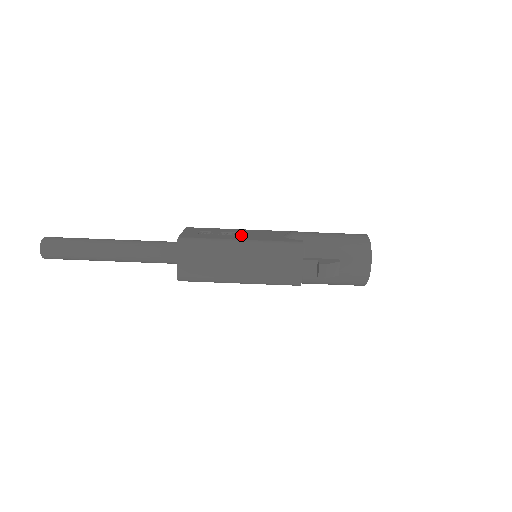
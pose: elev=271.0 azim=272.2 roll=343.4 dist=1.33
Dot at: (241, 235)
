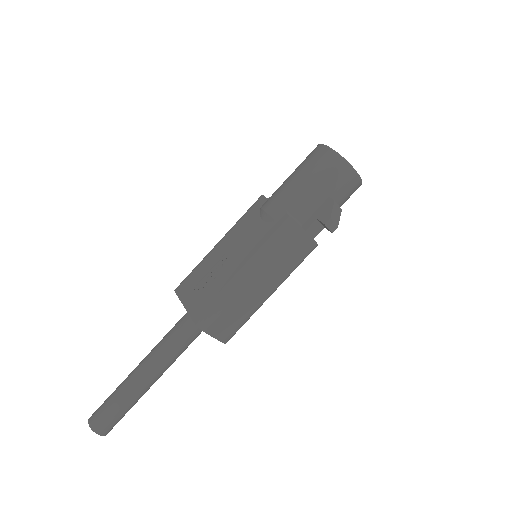
Dot at: (232, 259)
